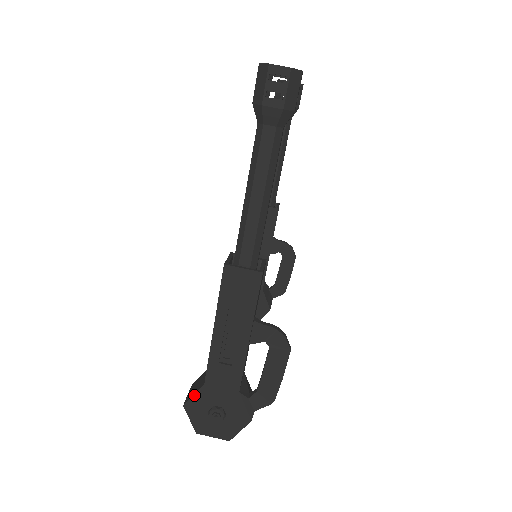
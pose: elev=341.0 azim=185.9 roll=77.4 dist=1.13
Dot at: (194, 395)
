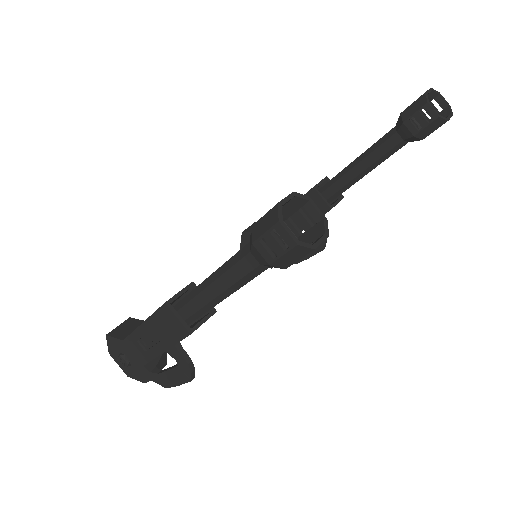
Dot at: (115, 338)
